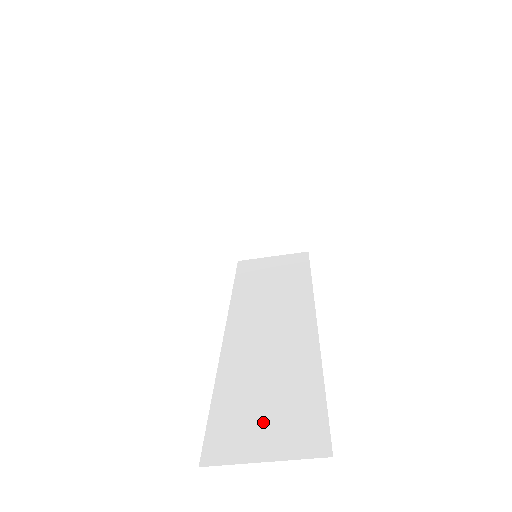
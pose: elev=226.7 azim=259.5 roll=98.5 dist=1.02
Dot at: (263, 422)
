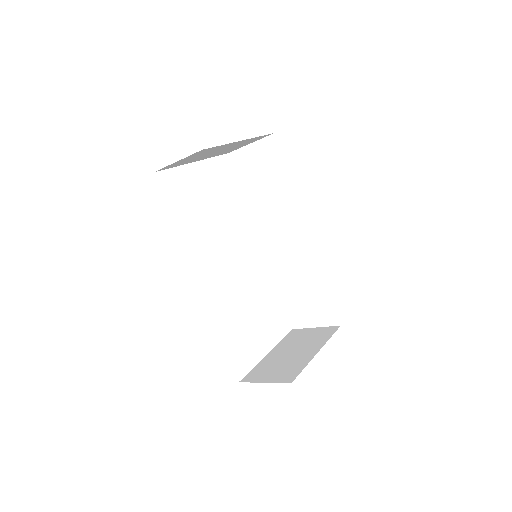
Dot at: (308, 308)
